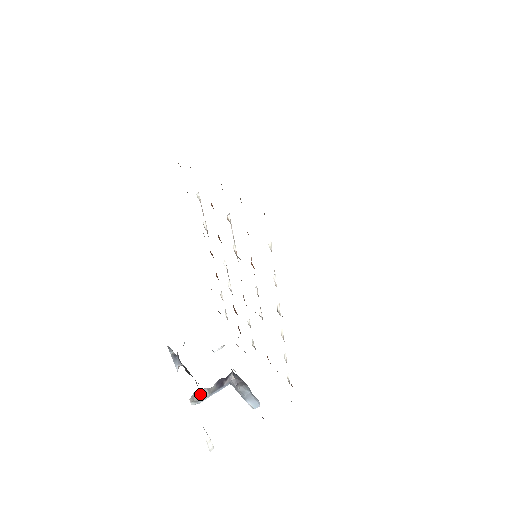
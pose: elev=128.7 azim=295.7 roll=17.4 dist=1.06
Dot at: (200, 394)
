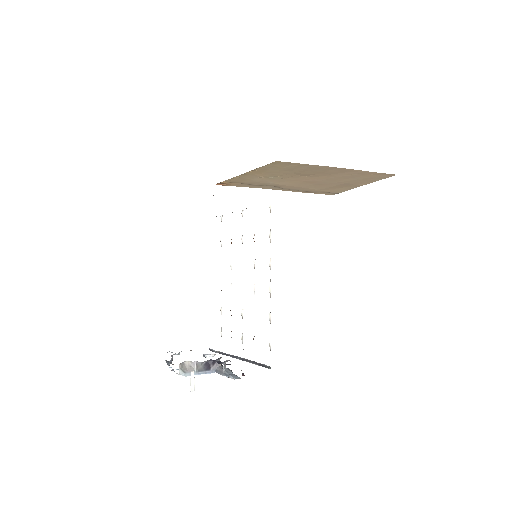
Dot at: (189, 366)
